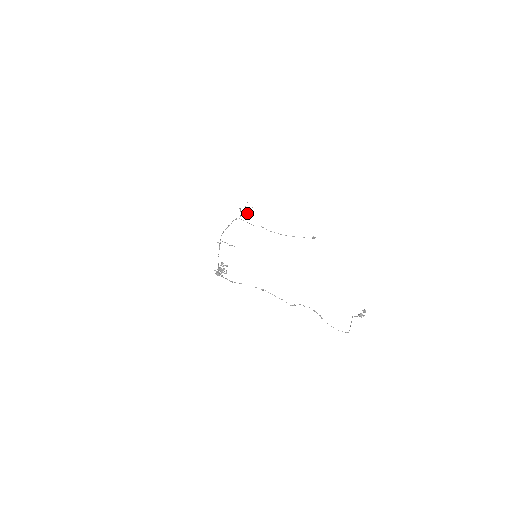
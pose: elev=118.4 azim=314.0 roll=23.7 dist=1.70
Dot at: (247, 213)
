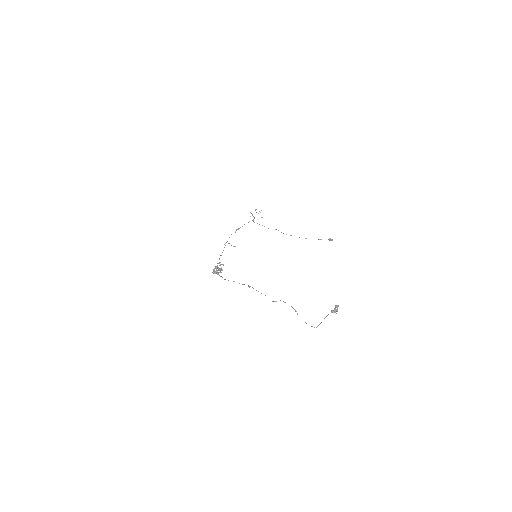
Dot at: occluded
